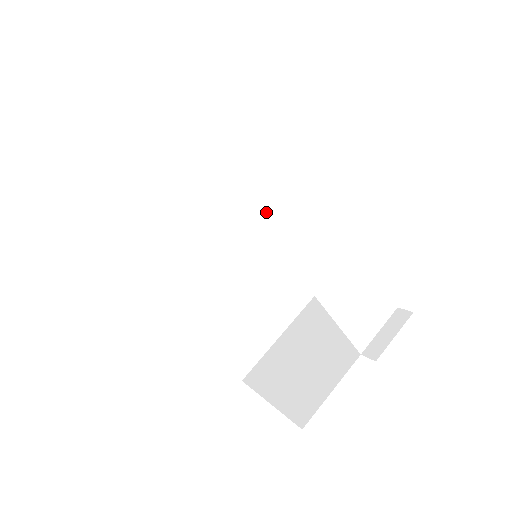
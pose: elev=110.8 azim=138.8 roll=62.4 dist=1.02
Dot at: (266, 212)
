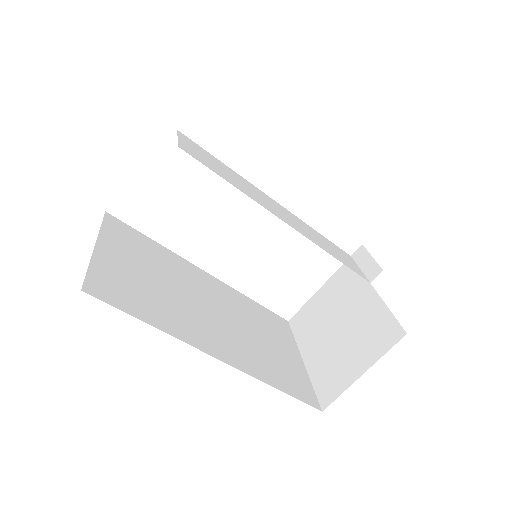
Dot at: (249, 194)
